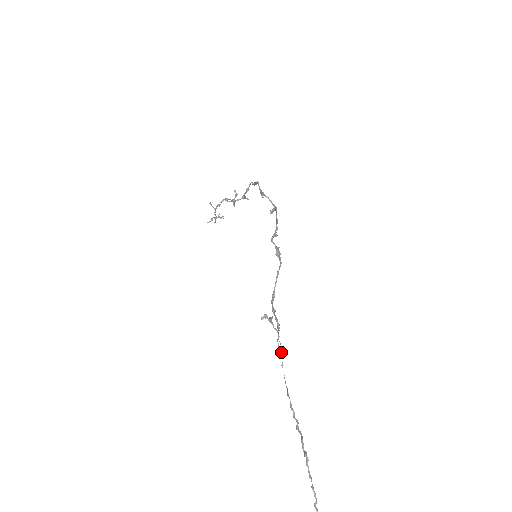
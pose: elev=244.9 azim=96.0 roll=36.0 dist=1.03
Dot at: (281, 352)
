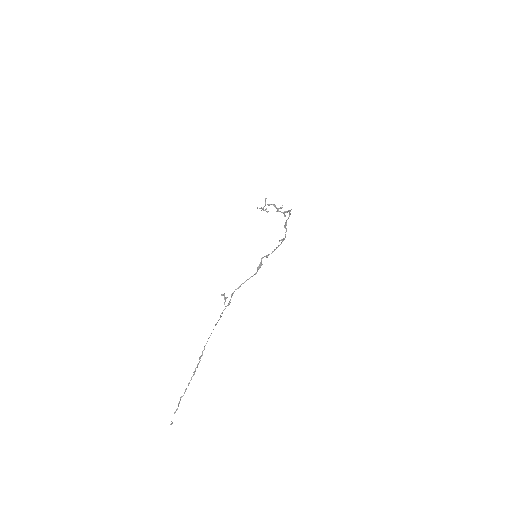
Dot at: (220, 317)
